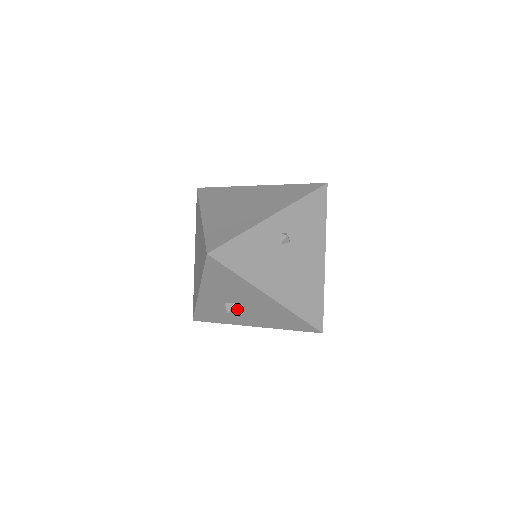
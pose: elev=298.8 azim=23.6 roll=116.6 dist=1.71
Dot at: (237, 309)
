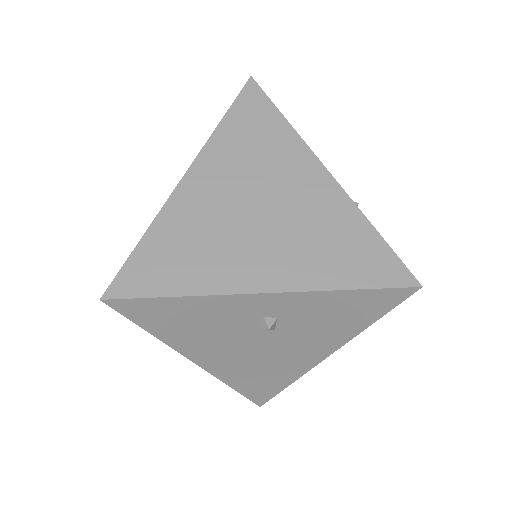
Dot at: occluded
